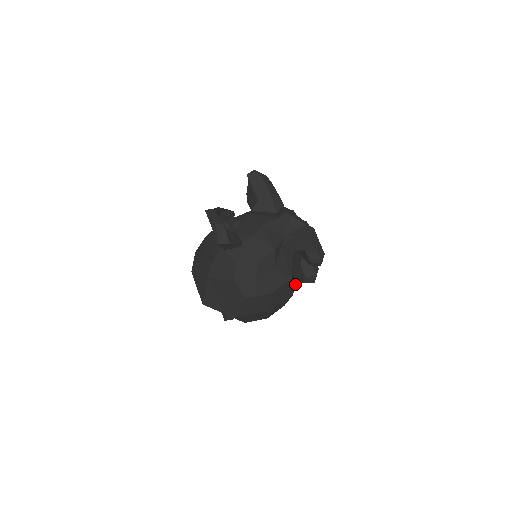
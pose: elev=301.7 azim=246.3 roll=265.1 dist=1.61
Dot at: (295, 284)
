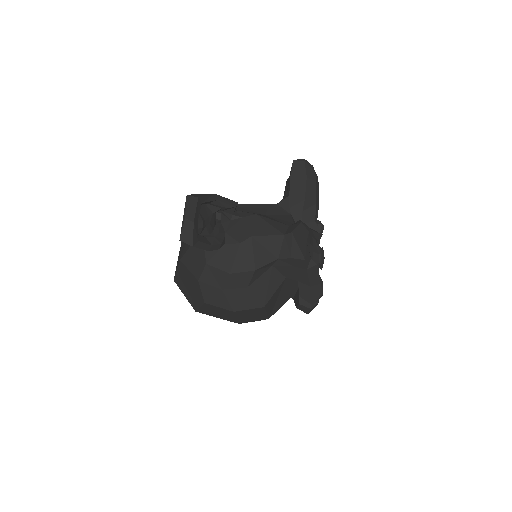
Dot at: (278, 308)
